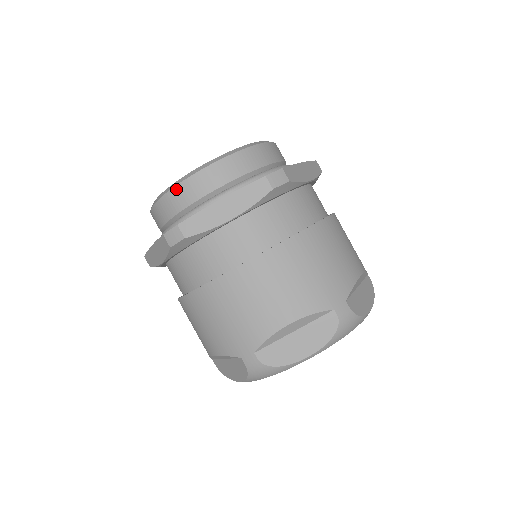
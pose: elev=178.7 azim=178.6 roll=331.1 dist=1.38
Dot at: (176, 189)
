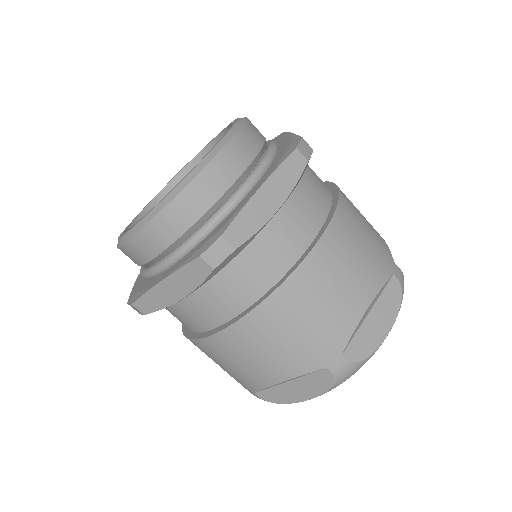
Dot at: (183, 195)
